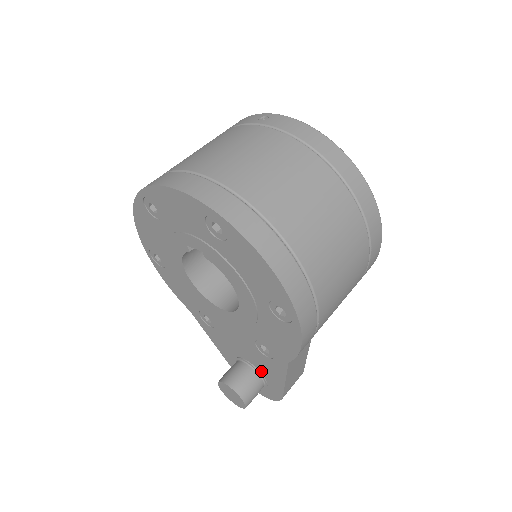
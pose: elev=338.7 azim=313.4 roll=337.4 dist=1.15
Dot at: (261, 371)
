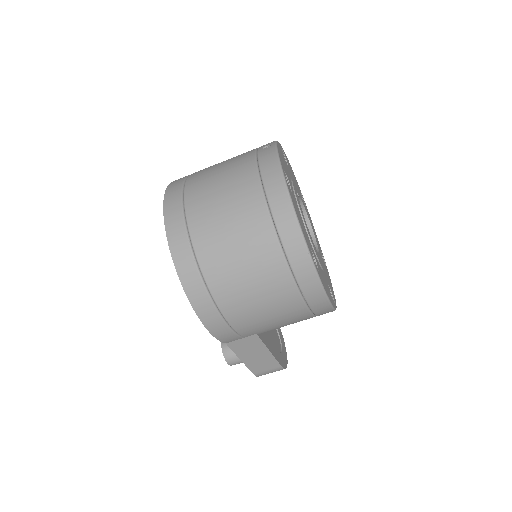
Dot at: occluded
